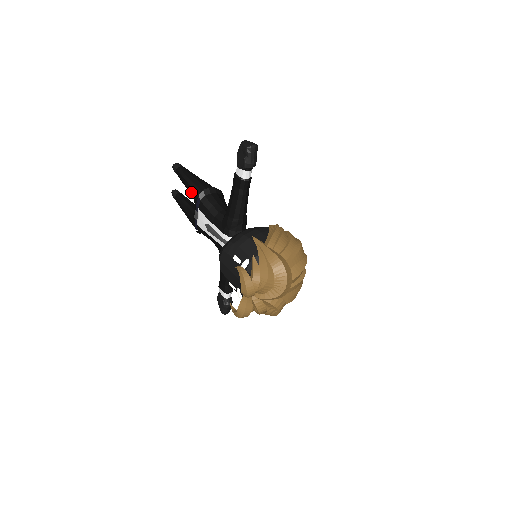
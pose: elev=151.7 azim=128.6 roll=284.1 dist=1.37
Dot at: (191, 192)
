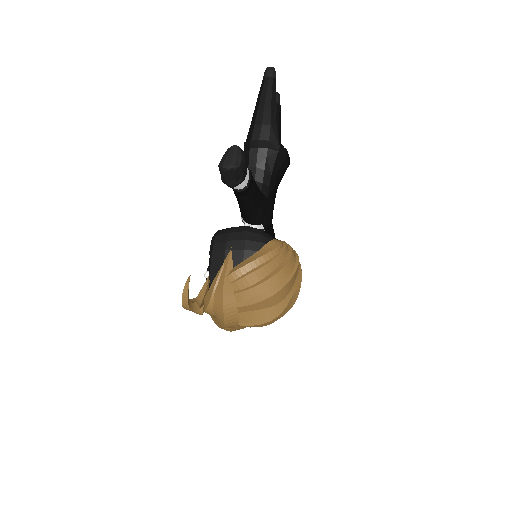
Dot at: occluded
